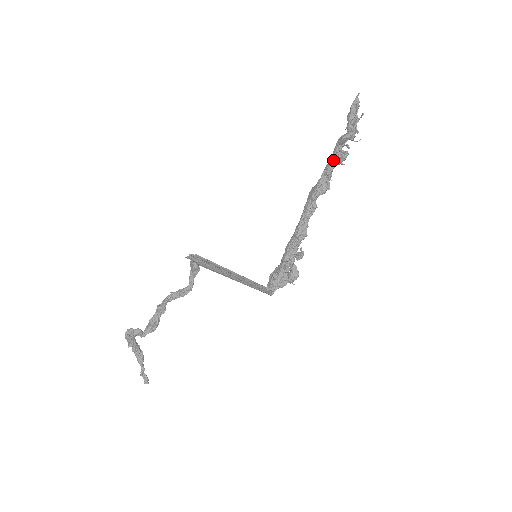
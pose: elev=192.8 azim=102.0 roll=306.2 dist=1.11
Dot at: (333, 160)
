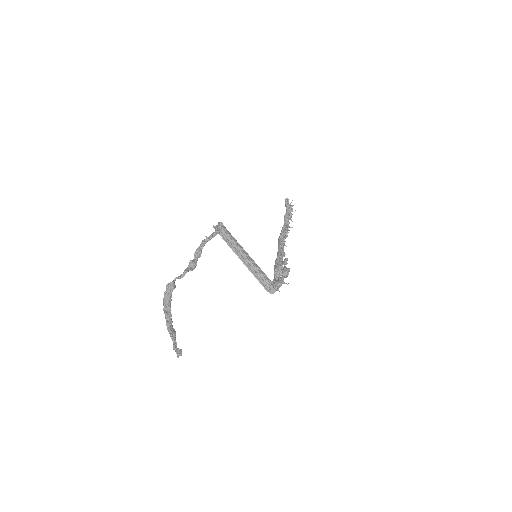
Dot at: (285, 220)
